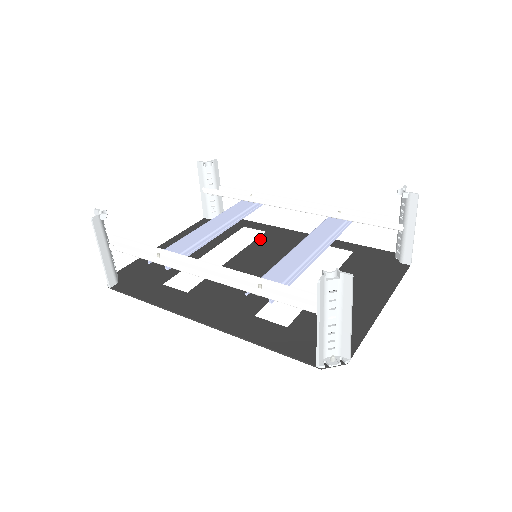
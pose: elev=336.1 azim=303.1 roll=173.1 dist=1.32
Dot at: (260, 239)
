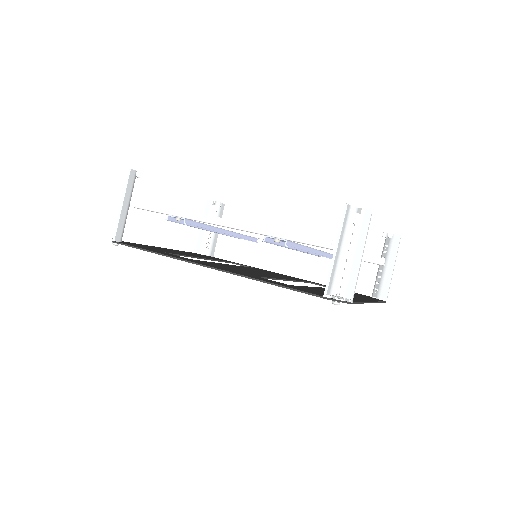
Dot at: occluded
